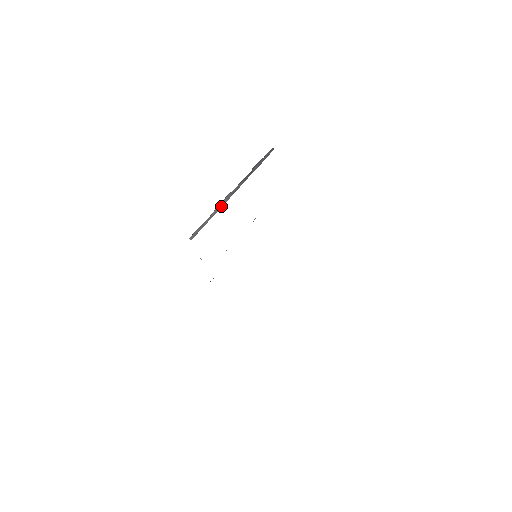
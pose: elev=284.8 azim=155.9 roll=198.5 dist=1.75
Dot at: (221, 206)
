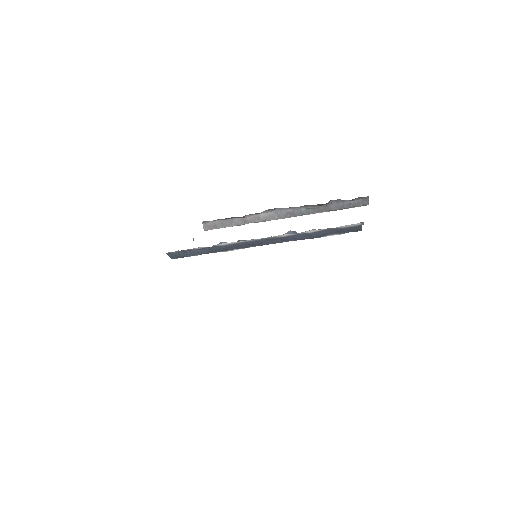
Dot at: (265, 218)
